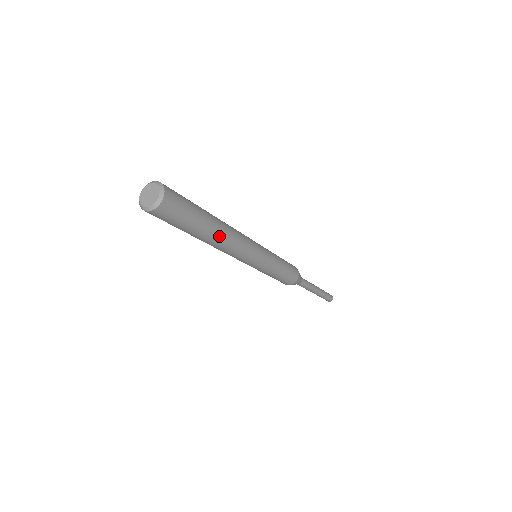
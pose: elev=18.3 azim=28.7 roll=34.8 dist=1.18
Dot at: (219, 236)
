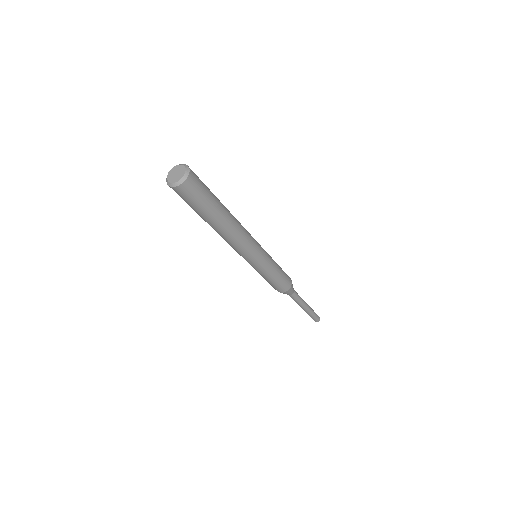
Dot at: (225, 227)
